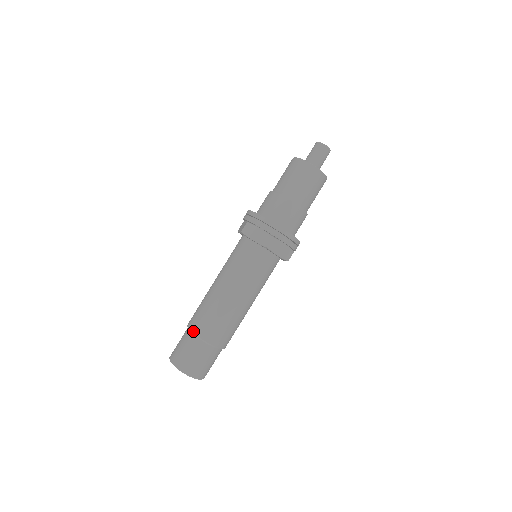
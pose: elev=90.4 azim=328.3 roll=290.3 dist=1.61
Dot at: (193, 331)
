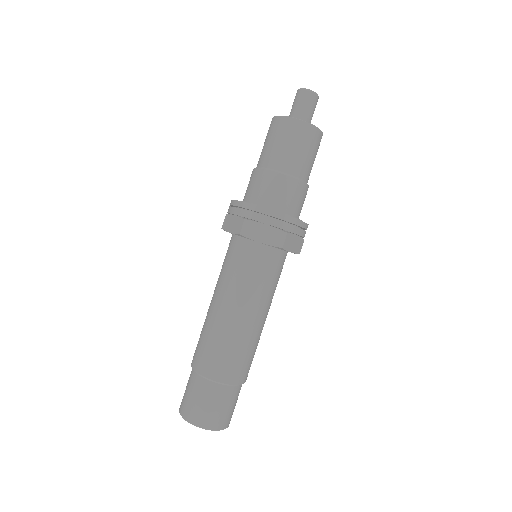
Dot at: (191, 364)
